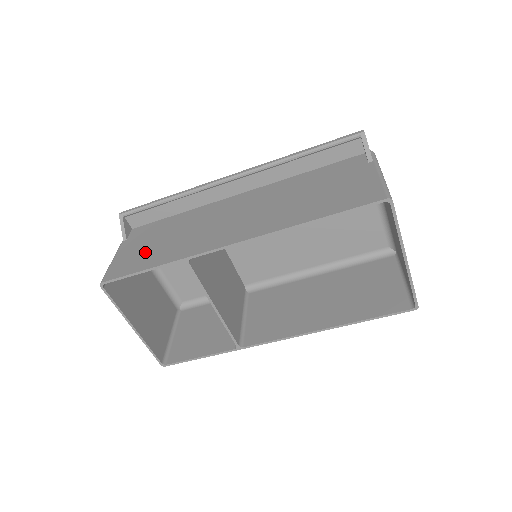
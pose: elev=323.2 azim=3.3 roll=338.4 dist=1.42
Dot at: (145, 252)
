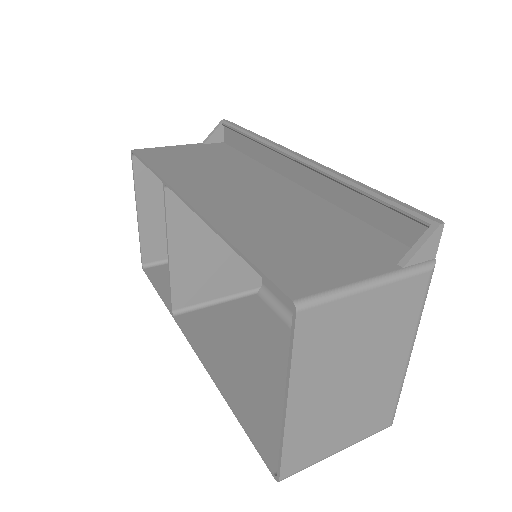
Dot at: (179, 157)
